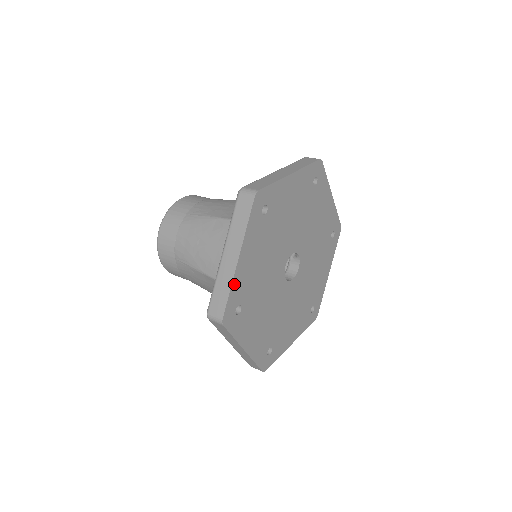
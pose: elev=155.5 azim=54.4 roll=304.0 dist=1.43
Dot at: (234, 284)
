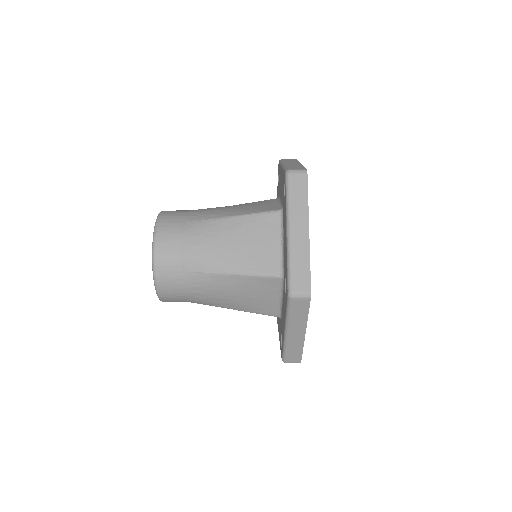
Dot at: (309, 257)
